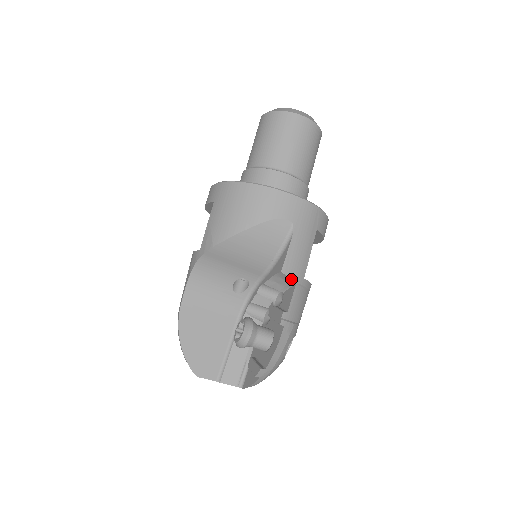
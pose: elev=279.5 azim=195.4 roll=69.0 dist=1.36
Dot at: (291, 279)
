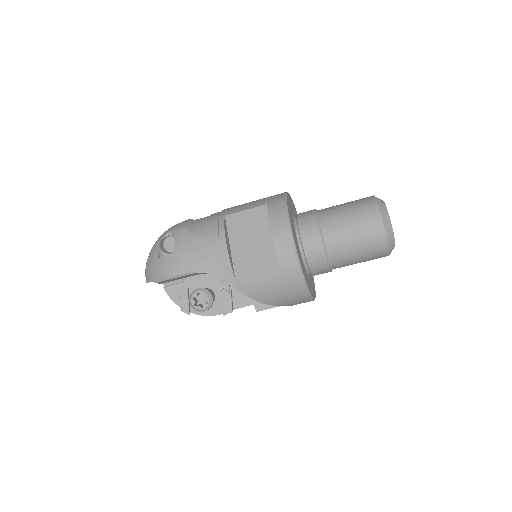
Dot at: occluded
